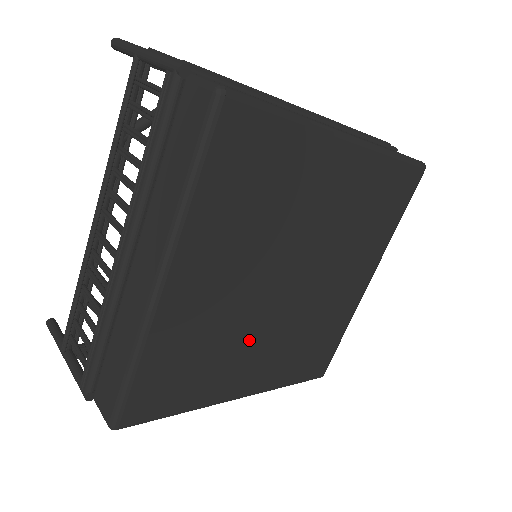
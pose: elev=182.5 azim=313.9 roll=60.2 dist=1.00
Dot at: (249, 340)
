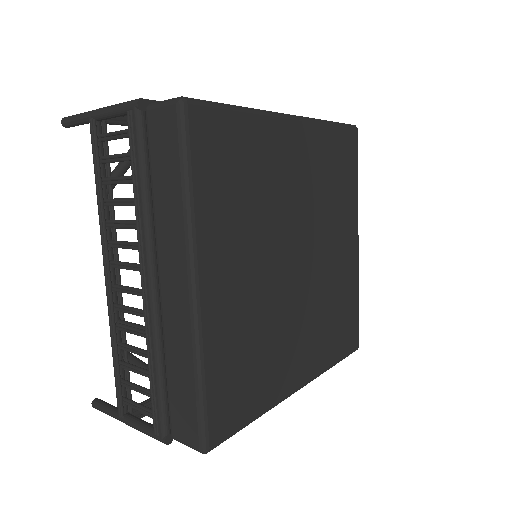
Dot at: (285, 325)
